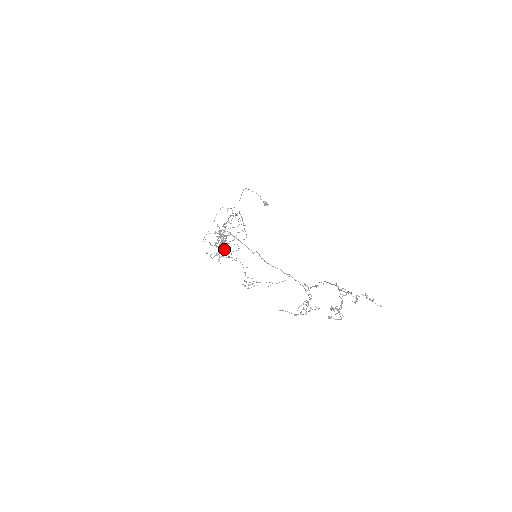
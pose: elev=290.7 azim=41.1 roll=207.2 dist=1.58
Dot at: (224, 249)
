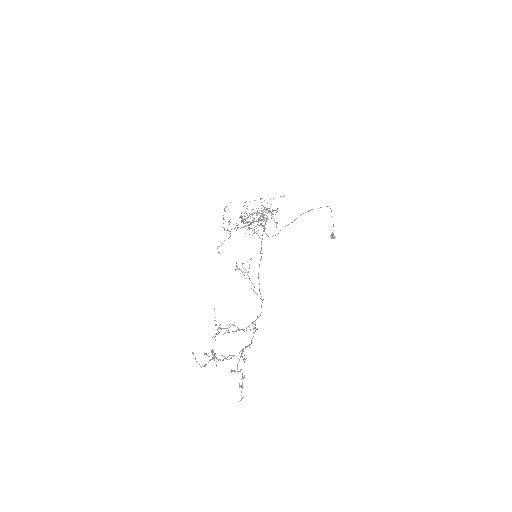
Dot at: occluded
